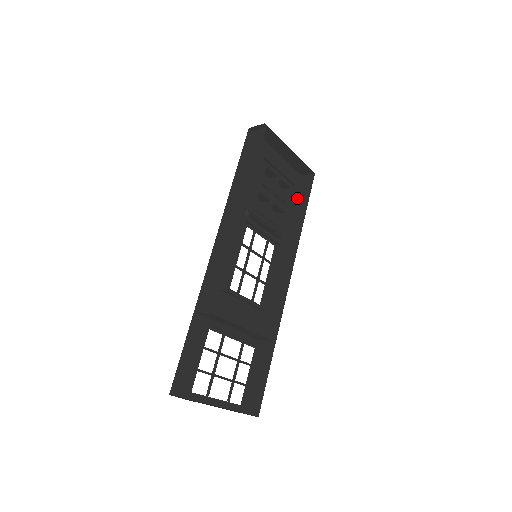
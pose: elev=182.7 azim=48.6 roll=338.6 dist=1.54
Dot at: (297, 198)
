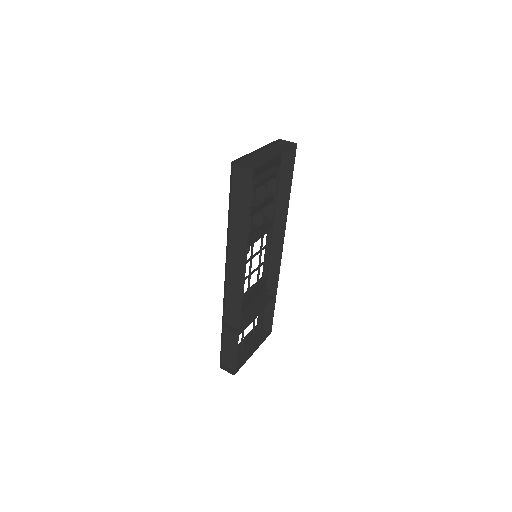
Dot at: (280, 170)
